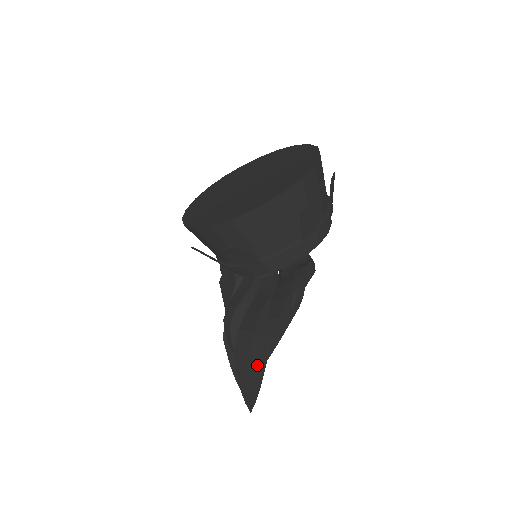
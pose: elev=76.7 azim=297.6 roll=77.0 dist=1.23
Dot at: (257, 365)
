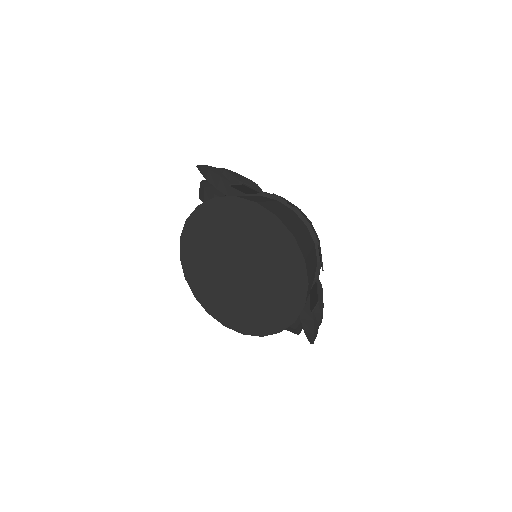
Dot at: occluded
